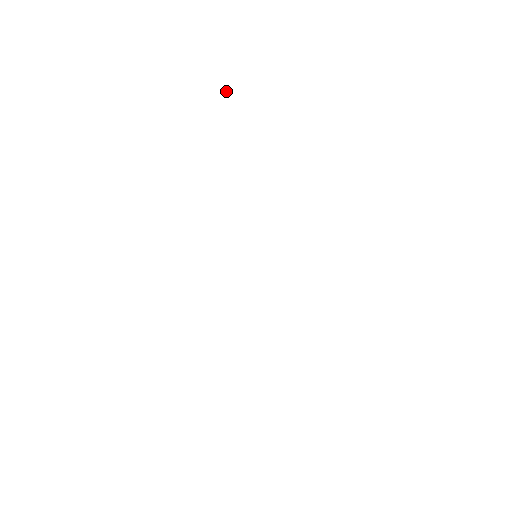
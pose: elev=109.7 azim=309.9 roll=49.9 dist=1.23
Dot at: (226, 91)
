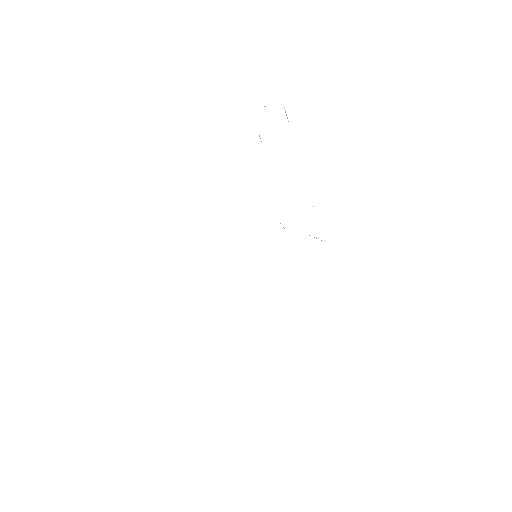
Dot at: (265, 106)
